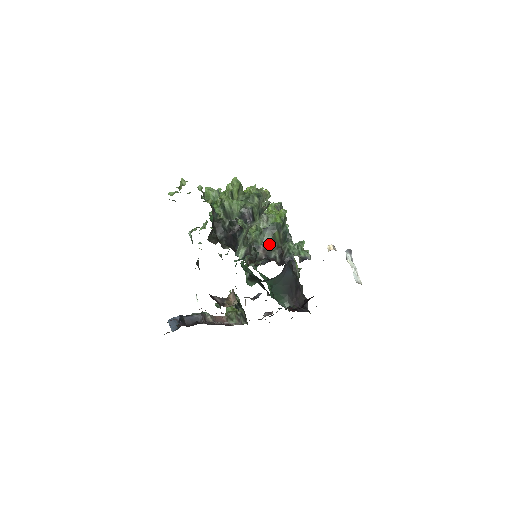
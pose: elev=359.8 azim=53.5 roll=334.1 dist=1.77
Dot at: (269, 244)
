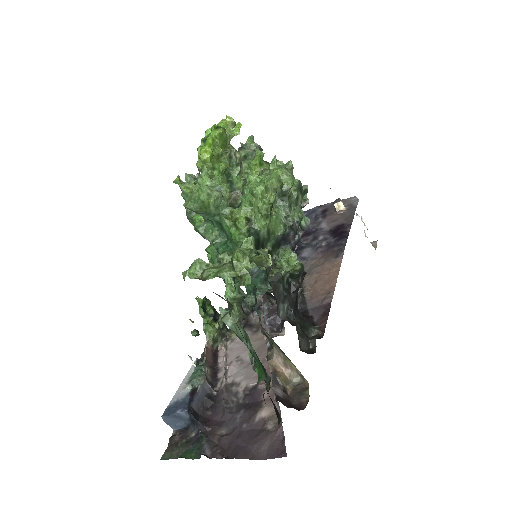
Dot at: occluded
